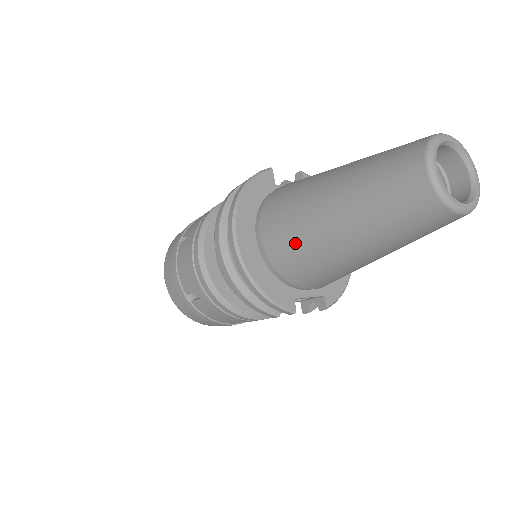
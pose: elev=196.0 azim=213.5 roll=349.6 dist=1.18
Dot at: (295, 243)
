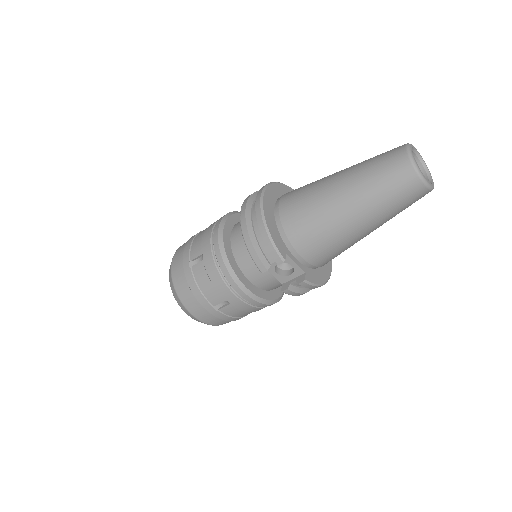
Dot at: (305, 201)
